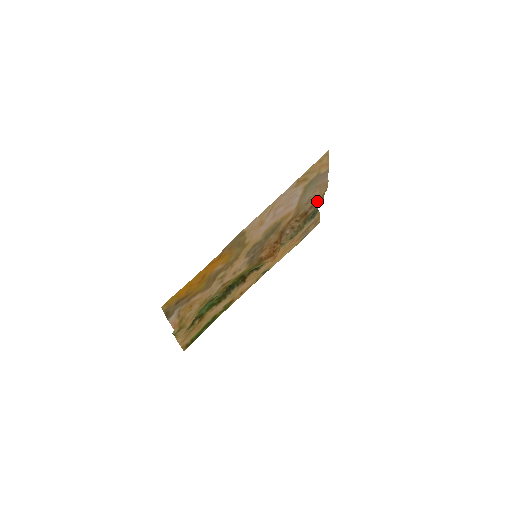
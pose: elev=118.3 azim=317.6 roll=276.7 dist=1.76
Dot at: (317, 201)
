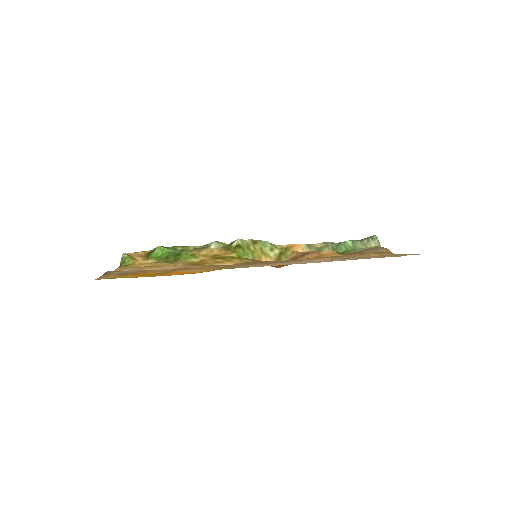
Dot at: (369, 255)
